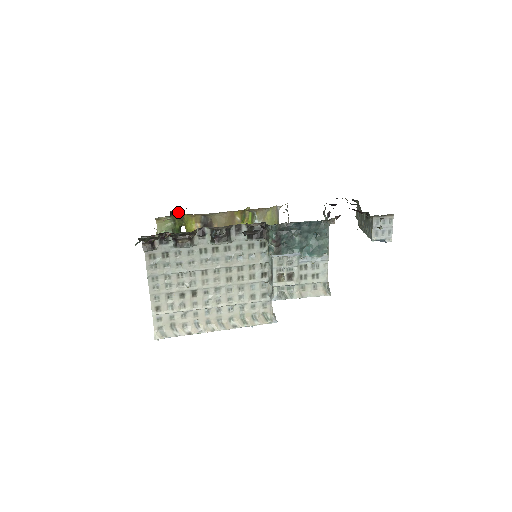
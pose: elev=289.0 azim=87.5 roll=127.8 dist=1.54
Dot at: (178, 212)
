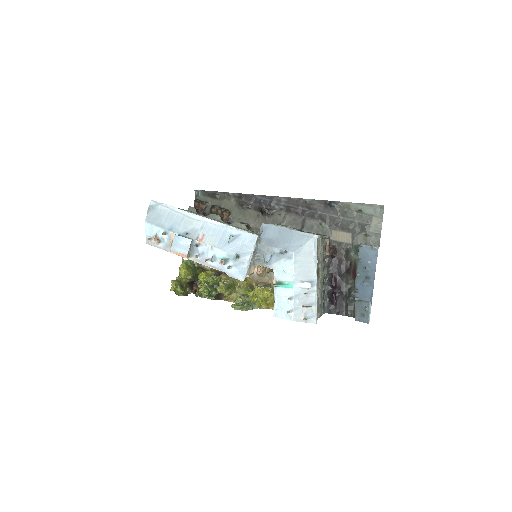
Dot at: occluded
